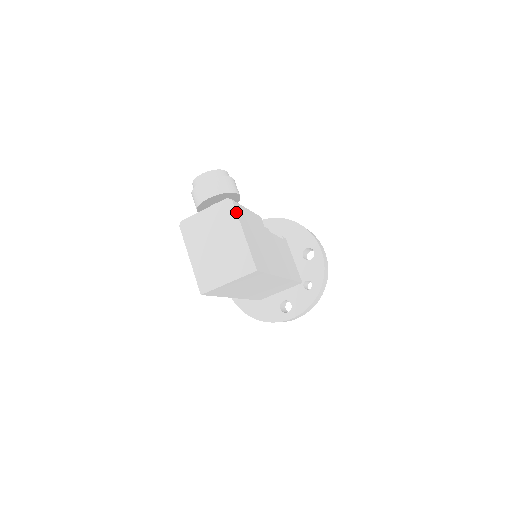
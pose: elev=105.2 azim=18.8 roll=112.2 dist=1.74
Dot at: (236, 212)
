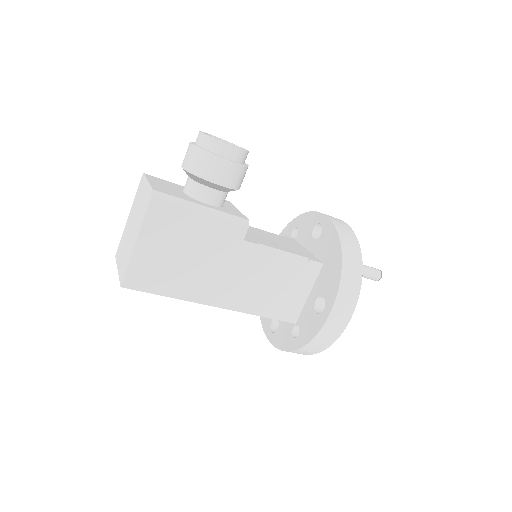
Dot at: (146, 213)
